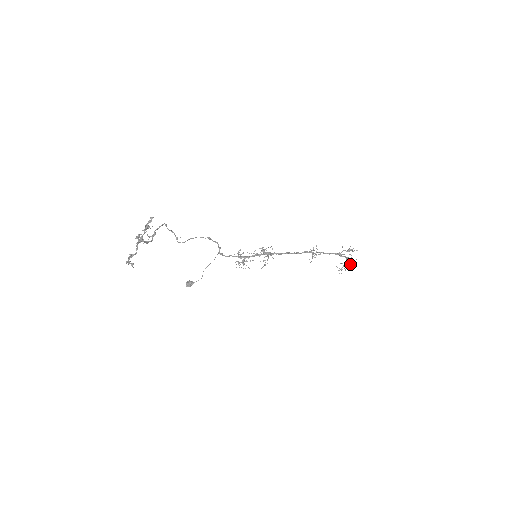
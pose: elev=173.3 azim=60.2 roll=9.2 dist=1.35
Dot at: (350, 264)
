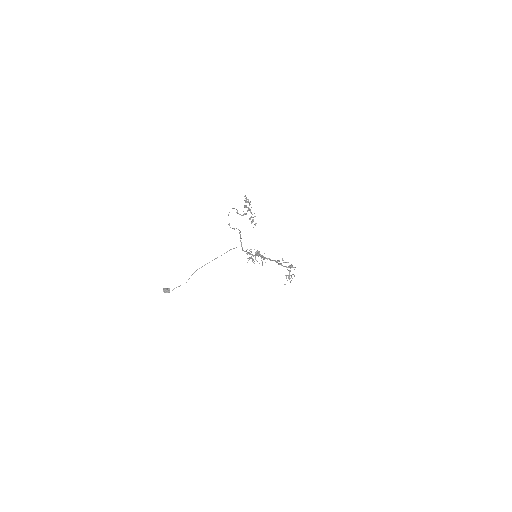
Dot at: (291, 277)
